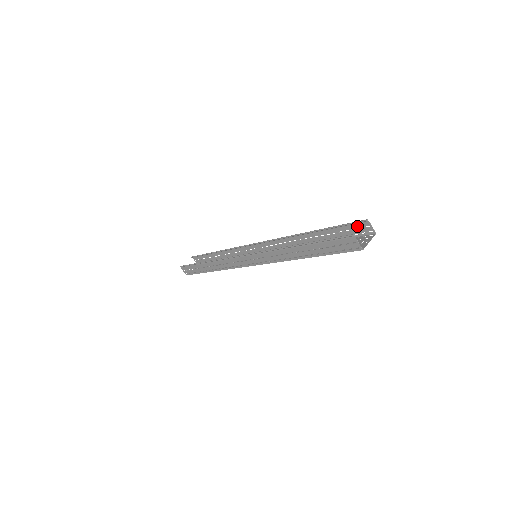
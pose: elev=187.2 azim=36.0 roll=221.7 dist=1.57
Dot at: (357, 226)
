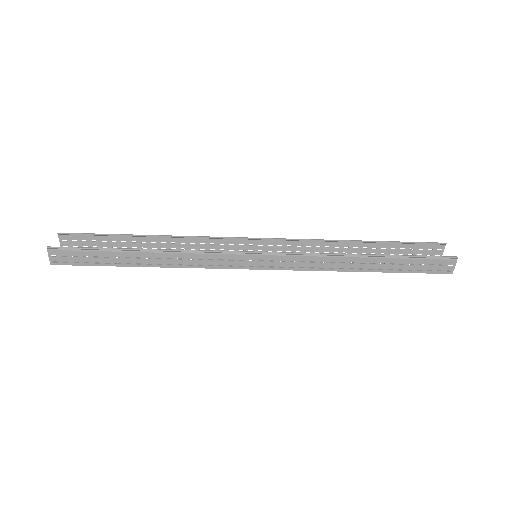
Dot at: (428, 247)
